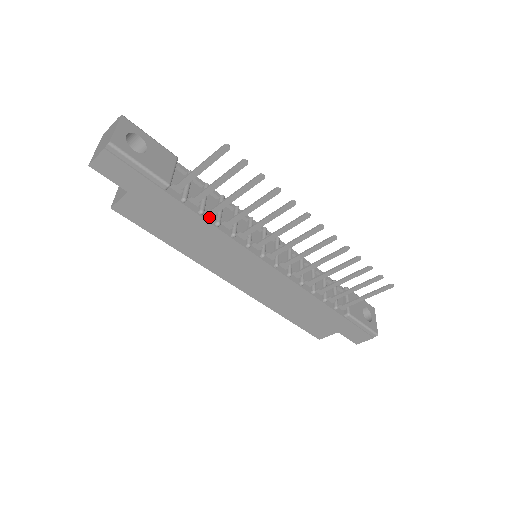
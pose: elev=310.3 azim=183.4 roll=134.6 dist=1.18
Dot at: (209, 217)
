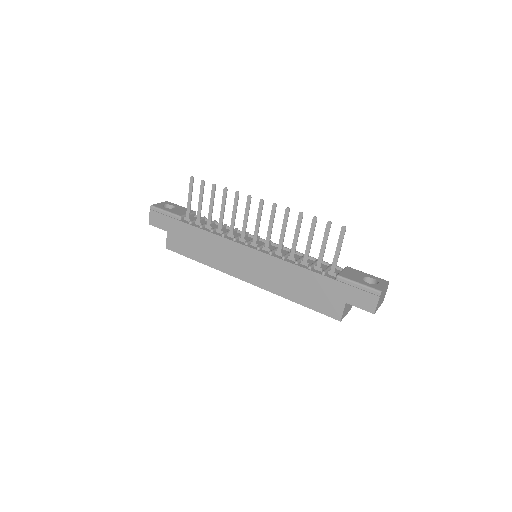
Dot at: (207, 229)
